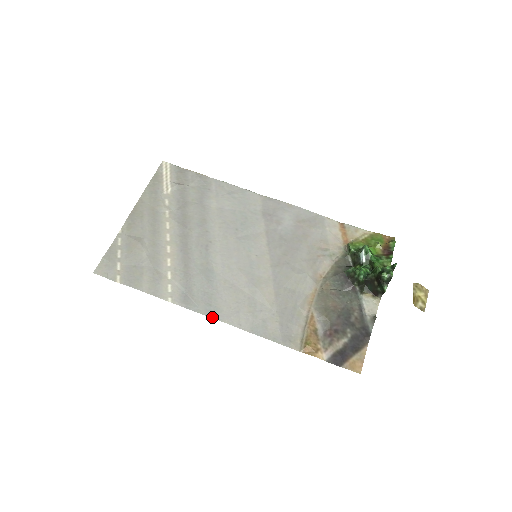
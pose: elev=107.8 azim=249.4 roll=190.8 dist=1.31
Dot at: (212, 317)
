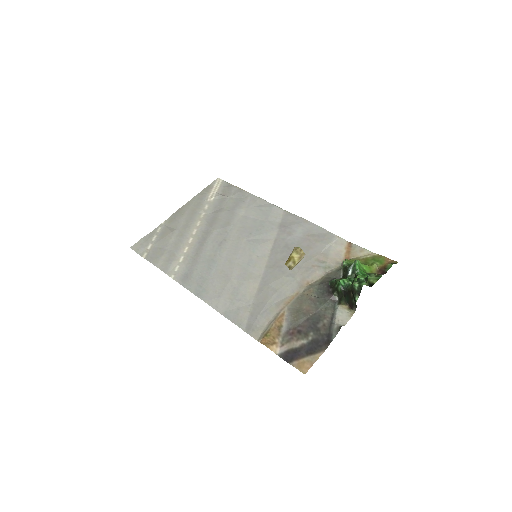
Dot at: (198, 296)
